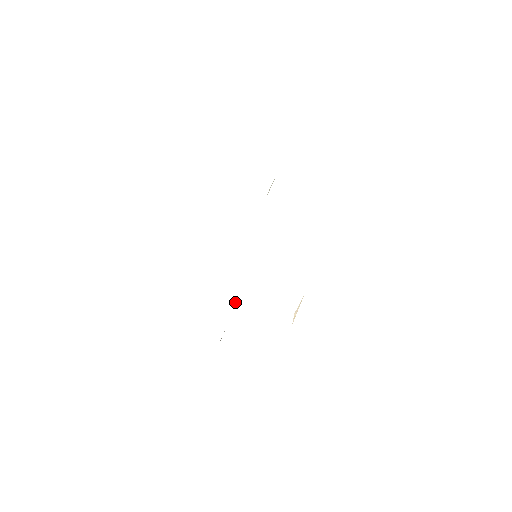
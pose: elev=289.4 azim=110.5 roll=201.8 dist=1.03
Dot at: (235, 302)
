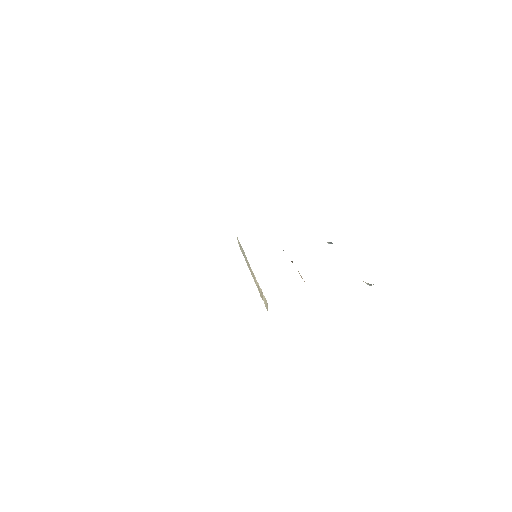
Dot at: occluded
